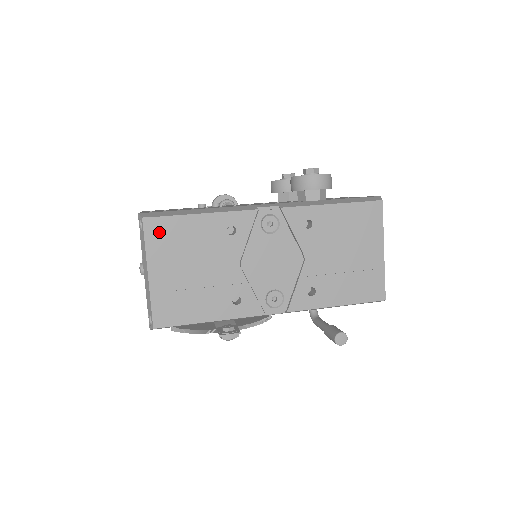
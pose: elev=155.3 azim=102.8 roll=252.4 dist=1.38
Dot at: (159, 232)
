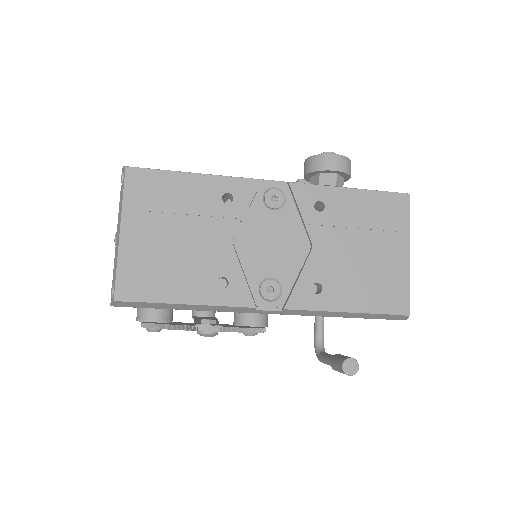
Dot at: (142, 186)
